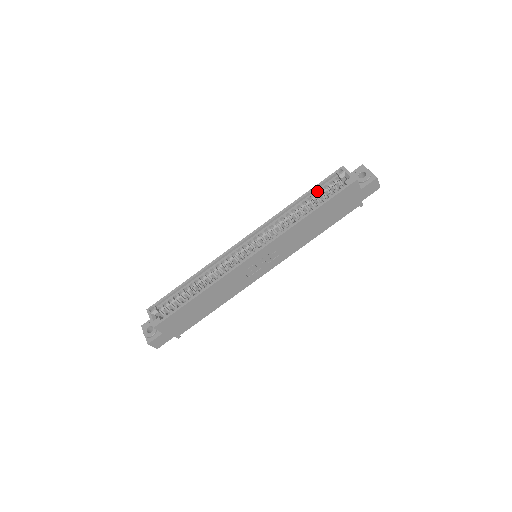
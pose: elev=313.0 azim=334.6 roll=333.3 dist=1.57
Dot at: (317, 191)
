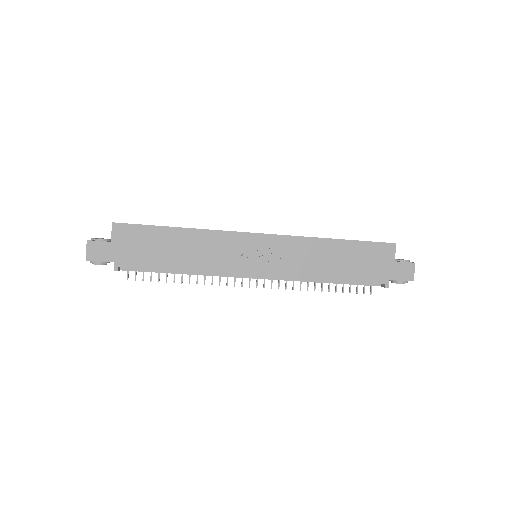
Dot at: occluded
